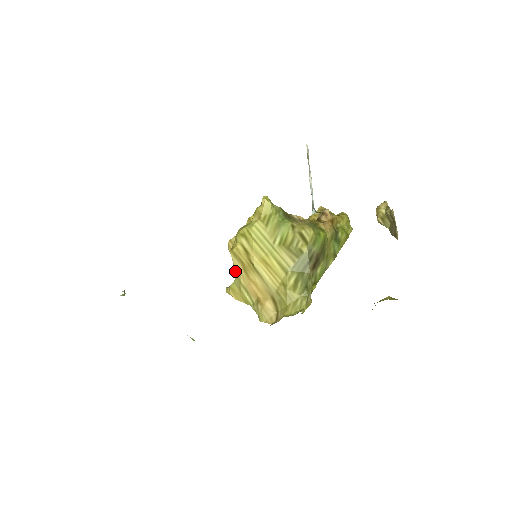
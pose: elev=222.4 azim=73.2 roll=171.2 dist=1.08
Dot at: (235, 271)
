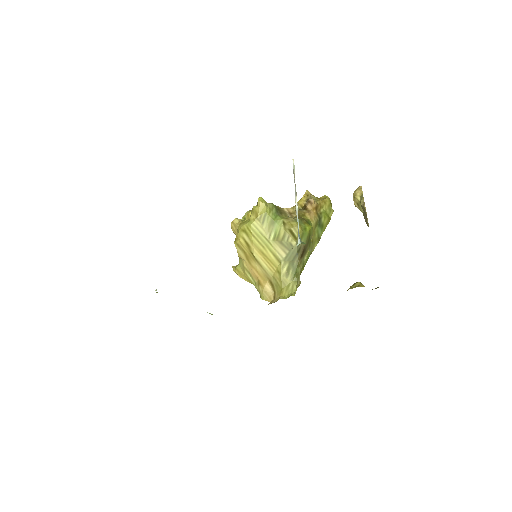
Dot at: (239, 257)
